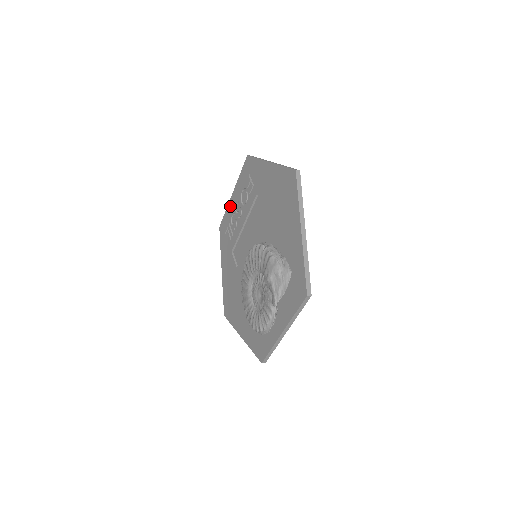
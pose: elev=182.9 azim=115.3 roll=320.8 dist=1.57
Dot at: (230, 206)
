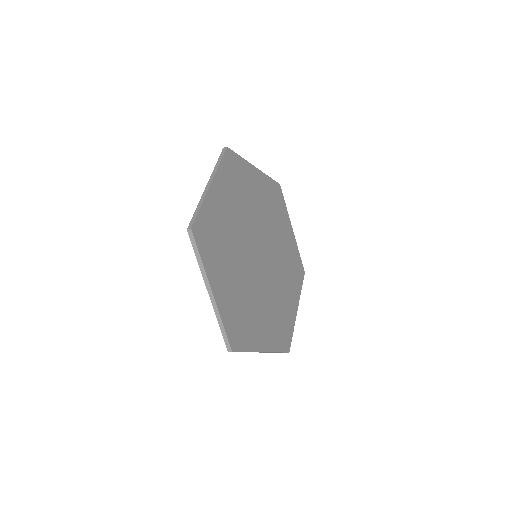
Dot at: occluded
